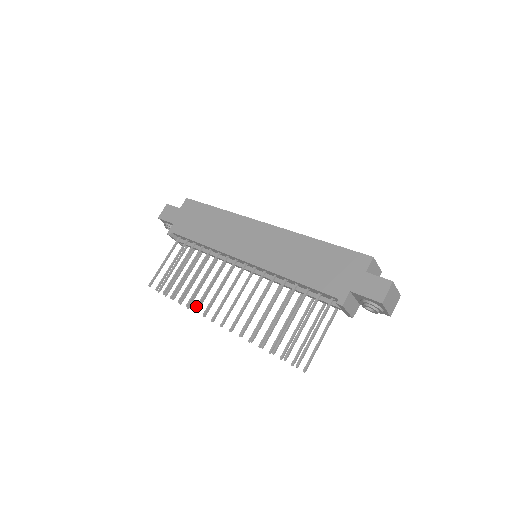
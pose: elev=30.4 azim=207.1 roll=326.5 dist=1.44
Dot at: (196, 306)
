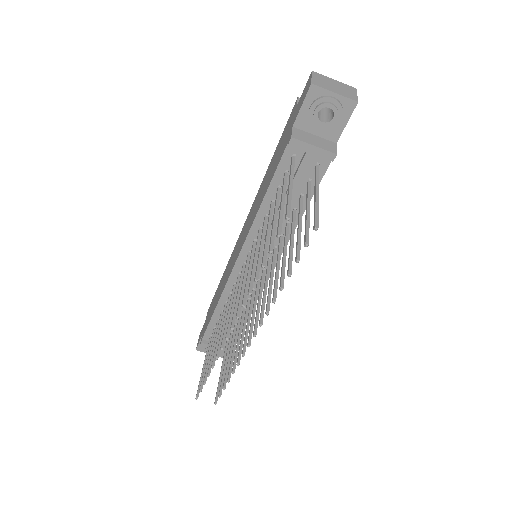
Dot at: (221, 344)
